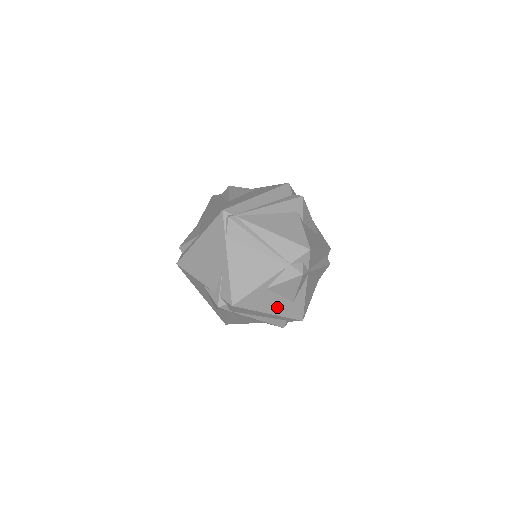
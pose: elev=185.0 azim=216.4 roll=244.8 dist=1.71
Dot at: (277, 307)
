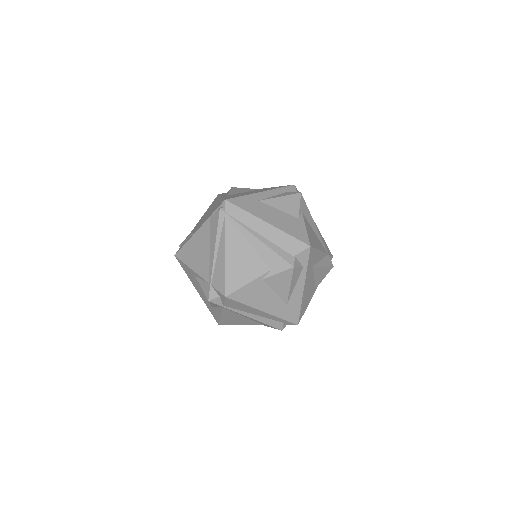
Dot at: (202, 294)
